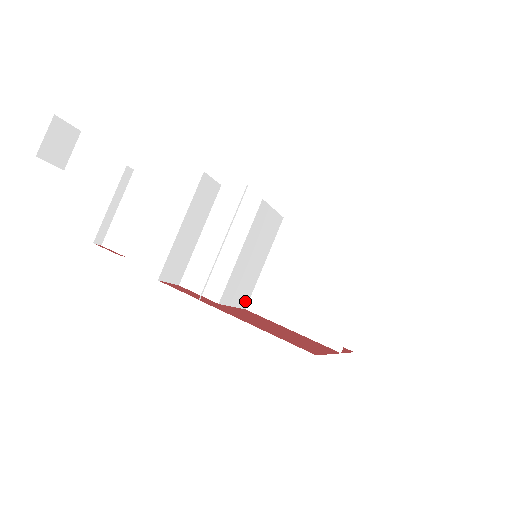
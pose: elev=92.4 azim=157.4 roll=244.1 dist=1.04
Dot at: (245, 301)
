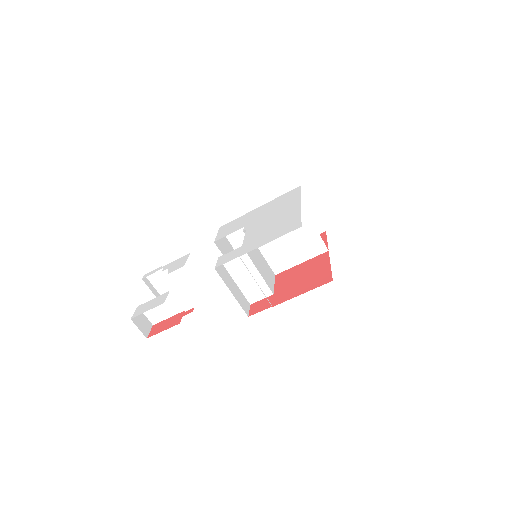
Dot at: (272, 274)
